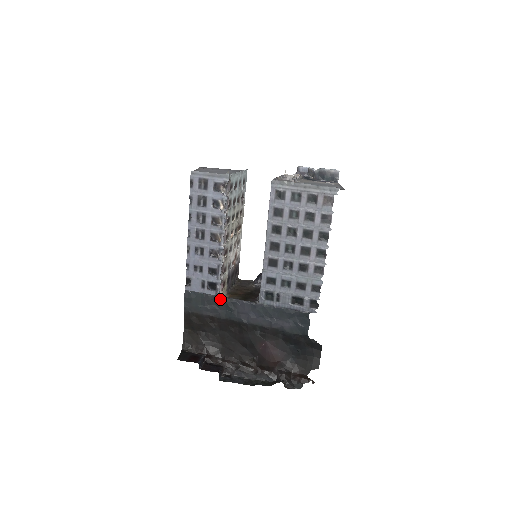
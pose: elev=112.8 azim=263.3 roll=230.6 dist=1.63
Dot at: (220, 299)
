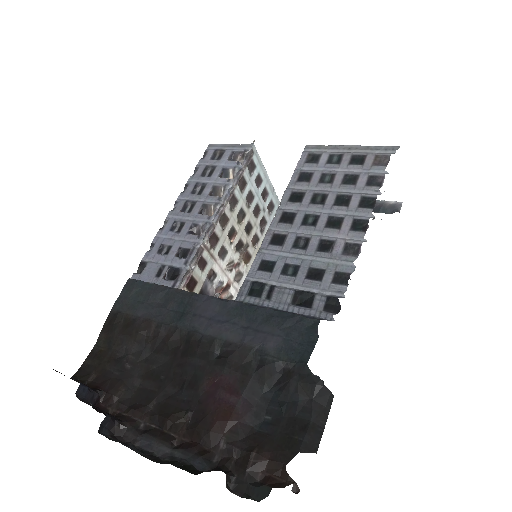
Dot at: (175, 291)
